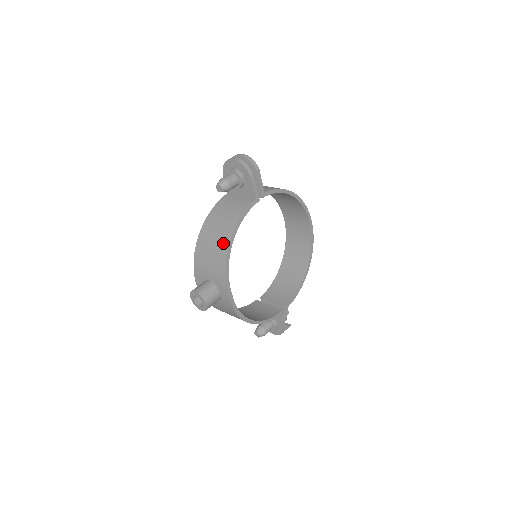
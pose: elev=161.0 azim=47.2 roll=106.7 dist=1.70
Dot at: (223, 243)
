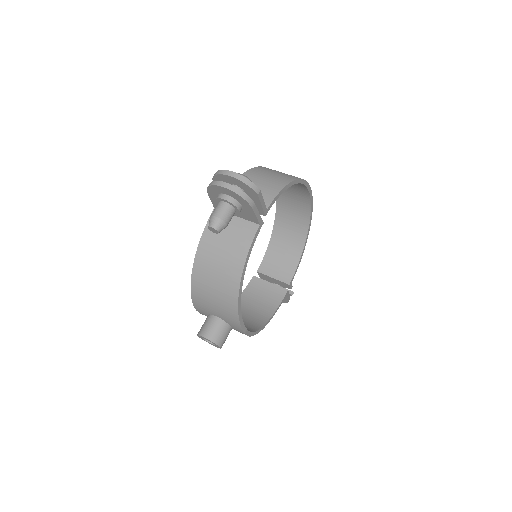
Dot at: (230, 289)
